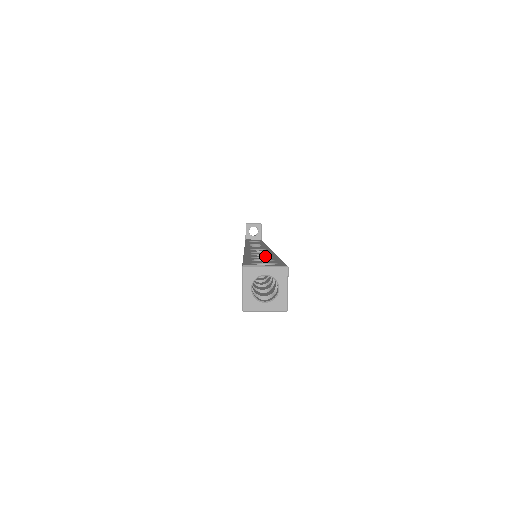
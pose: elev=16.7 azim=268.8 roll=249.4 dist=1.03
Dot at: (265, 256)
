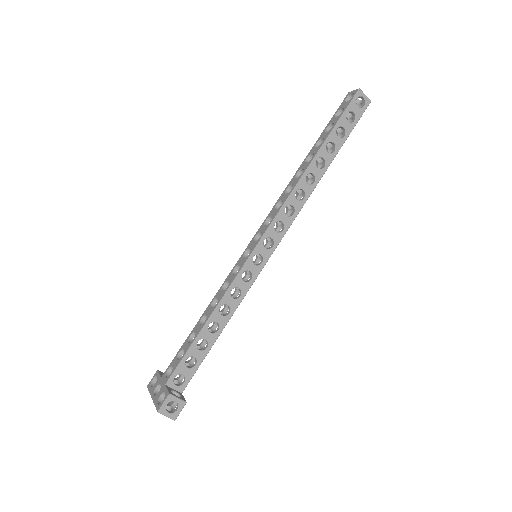
Dot at: occluded
